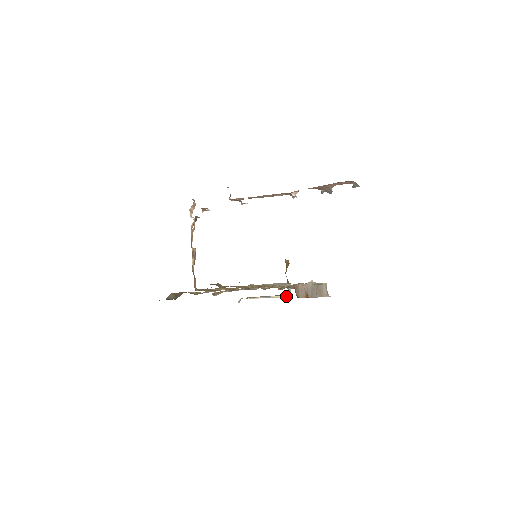
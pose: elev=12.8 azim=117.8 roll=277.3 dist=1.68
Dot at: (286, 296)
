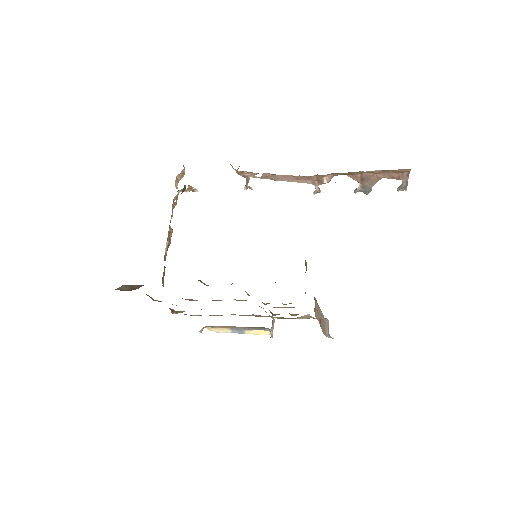
Dot at: (267, 333)
